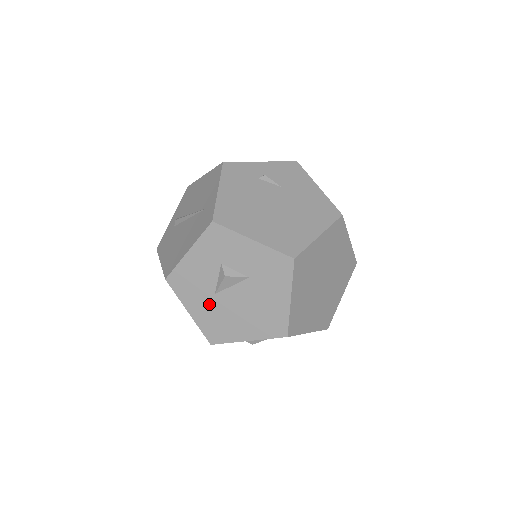
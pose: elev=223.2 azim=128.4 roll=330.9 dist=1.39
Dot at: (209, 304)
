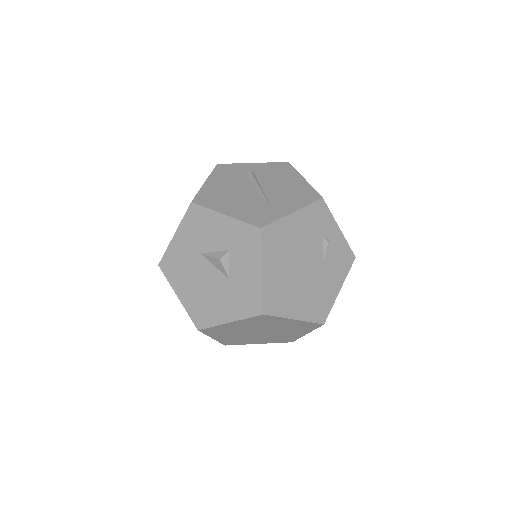
Dot at: (190, 251)
